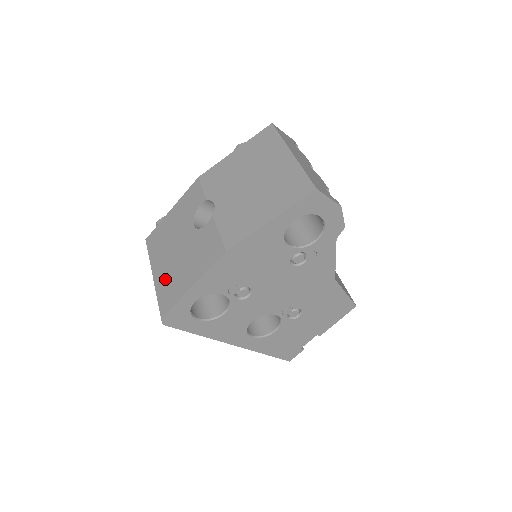
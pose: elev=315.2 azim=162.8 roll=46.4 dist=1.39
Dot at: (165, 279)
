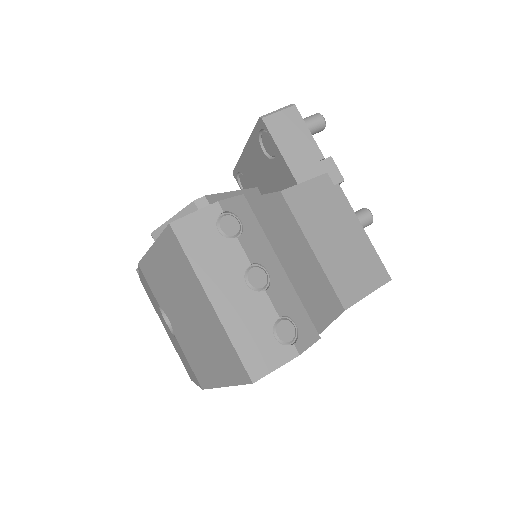
Dot at: (175, 348)
